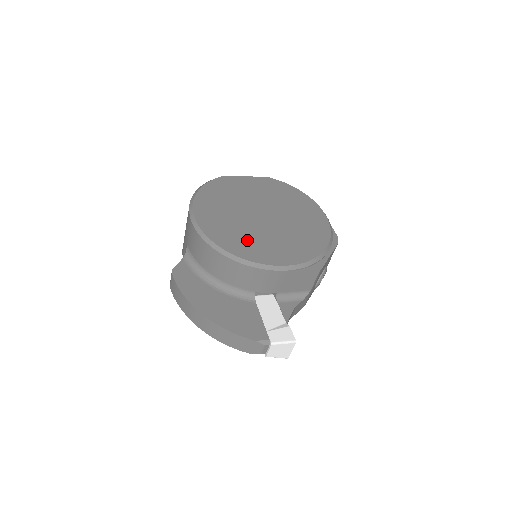
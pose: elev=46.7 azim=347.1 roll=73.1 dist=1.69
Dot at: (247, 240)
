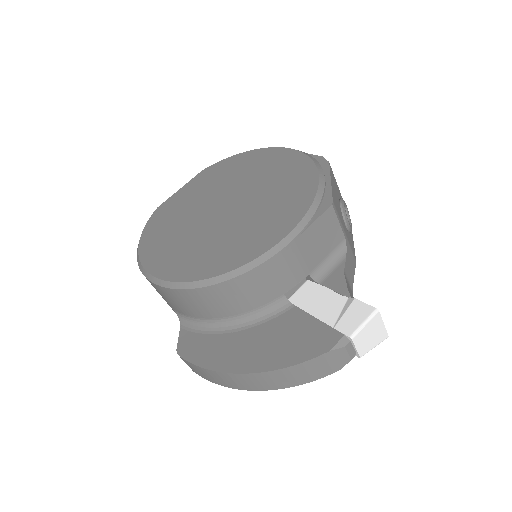
Dot at: (223, 247)
